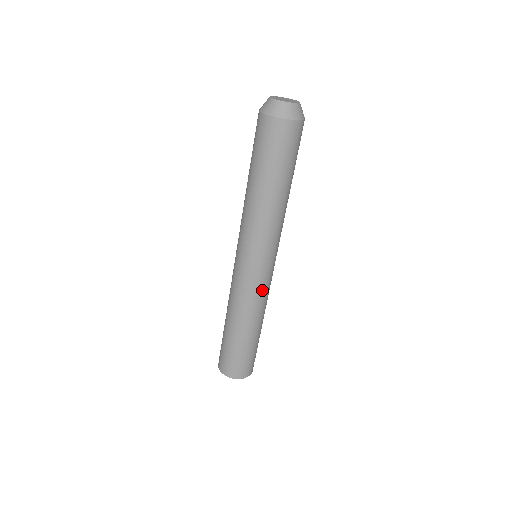
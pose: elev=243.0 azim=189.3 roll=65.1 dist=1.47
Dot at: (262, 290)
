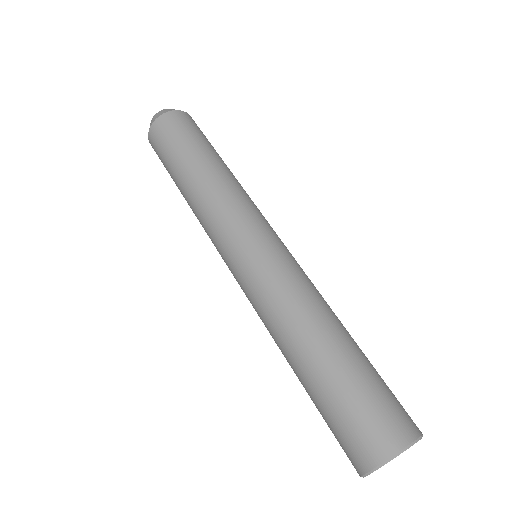
Dot at: (302, 270)
